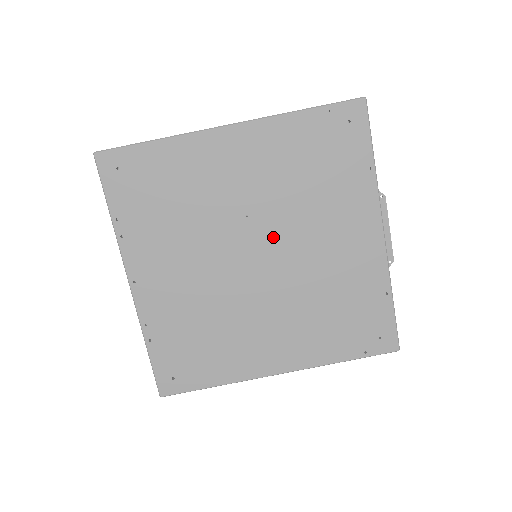
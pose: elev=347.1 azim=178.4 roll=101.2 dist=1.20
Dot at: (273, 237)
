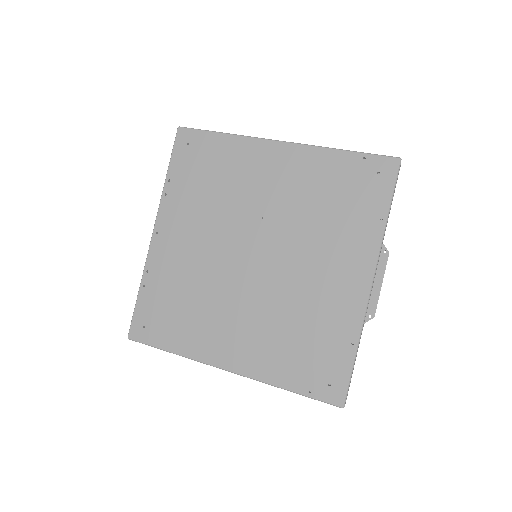
Dot at: (275, 244)
